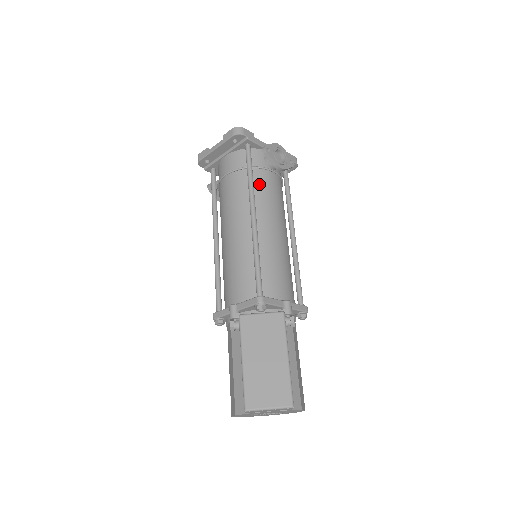
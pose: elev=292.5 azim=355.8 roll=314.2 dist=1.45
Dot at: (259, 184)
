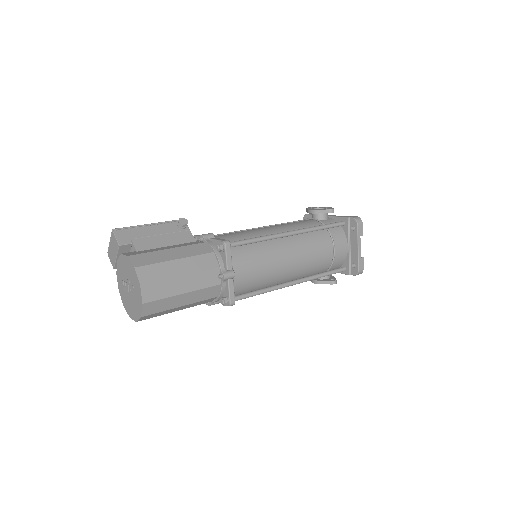
Dot at: occluded
